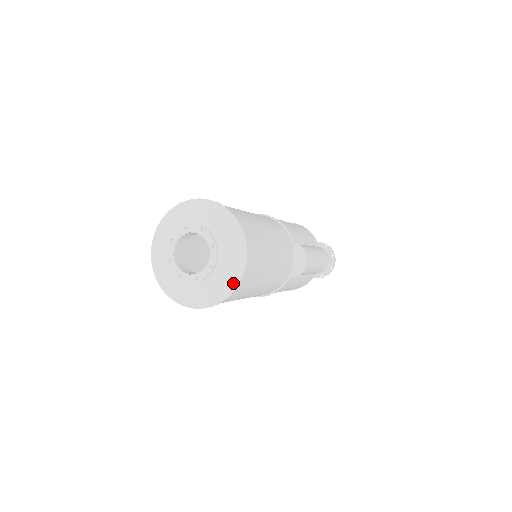
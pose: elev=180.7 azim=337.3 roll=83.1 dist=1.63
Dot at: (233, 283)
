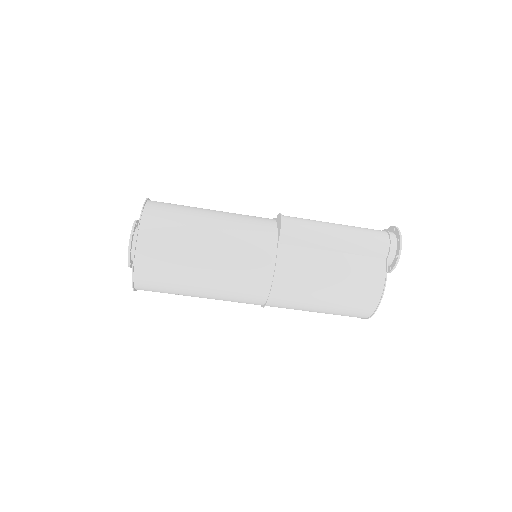
Dot at: (138, 228)
